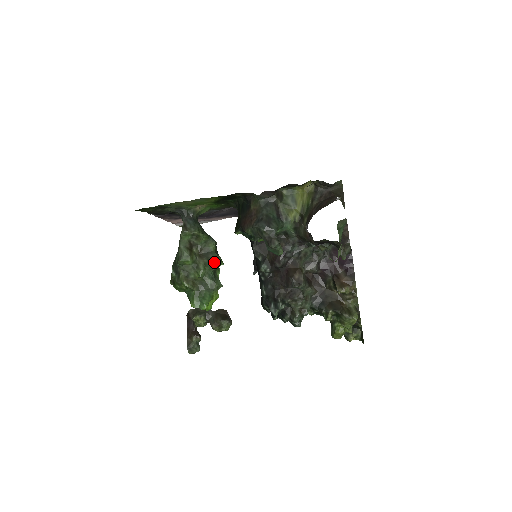
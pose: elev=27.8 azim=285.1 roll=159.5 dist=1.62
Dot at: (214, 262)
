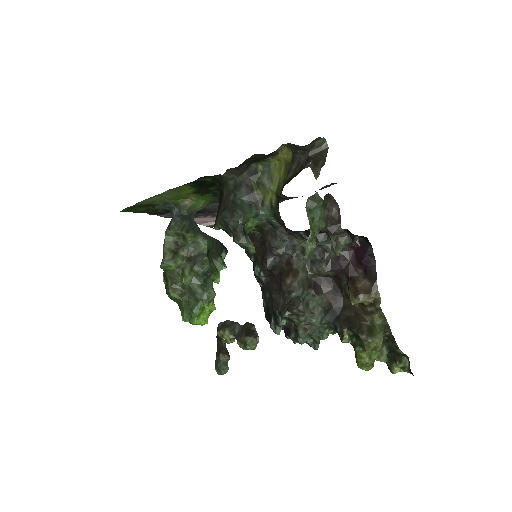
Dot at: (200, 266)
